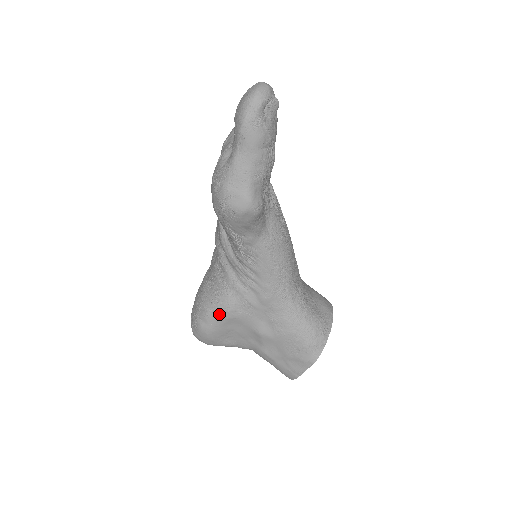
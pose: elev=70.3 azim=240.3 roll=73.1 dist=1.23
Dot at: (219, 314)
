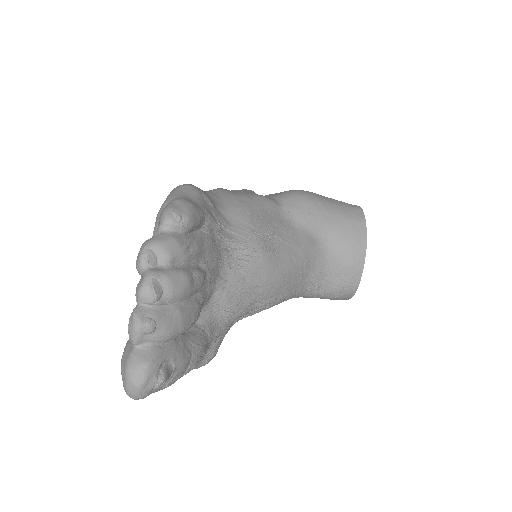
Dot at: occluded
